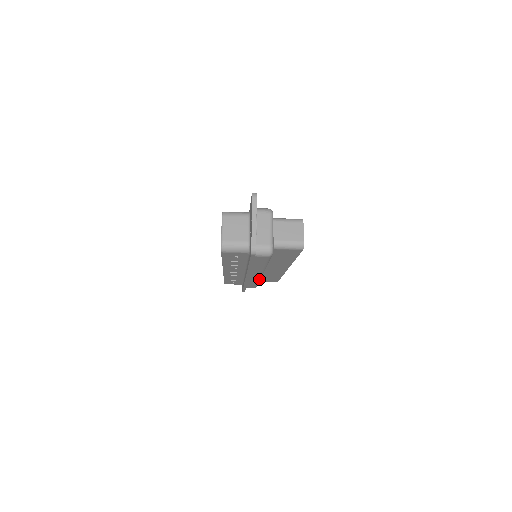
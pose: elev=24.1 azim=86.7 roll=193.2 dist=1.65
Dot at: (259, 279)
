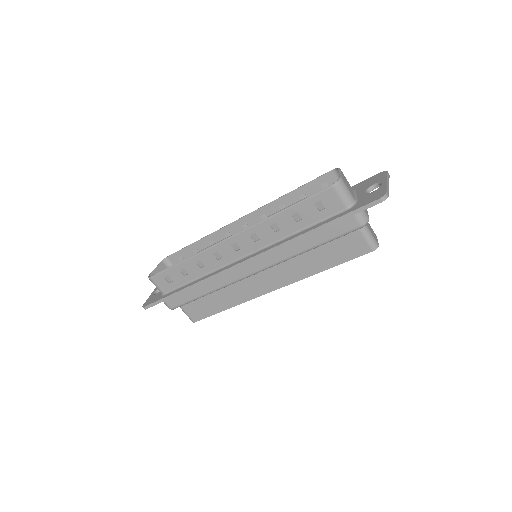
Dot at: (228, 284)
